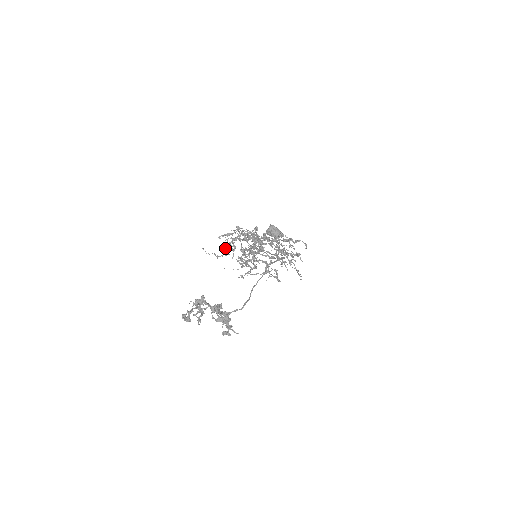
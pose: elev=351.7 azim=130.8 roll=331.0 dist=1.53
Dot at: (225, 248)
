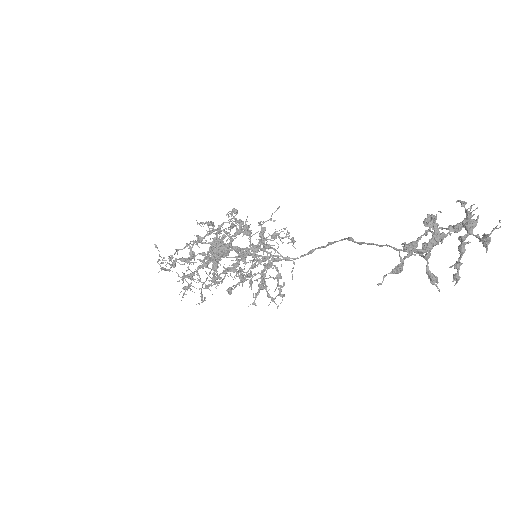
Dot at: (171, 256)
